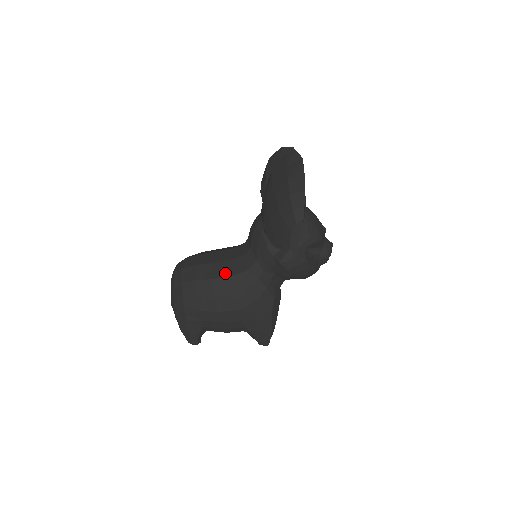
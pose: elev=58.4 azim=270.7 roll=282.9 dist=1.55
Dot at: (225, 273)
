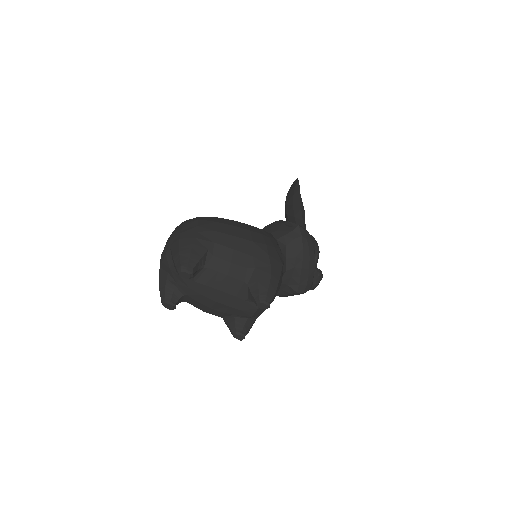
Dot at: occluded
